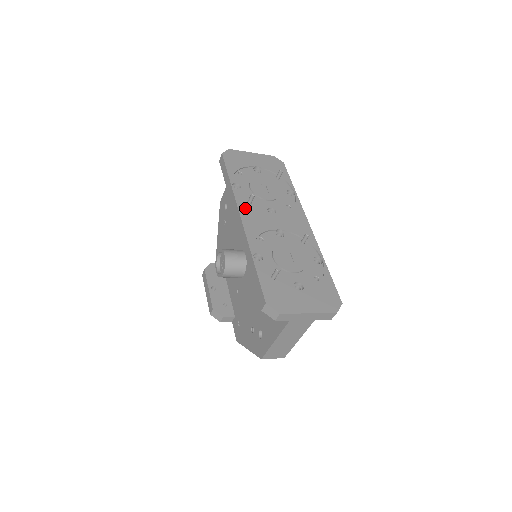
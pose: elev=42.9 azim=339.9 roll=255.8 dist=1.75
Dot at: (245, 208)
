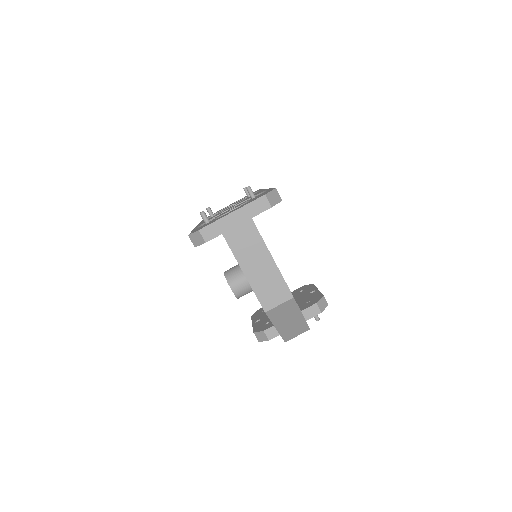
Dot at: occluded
